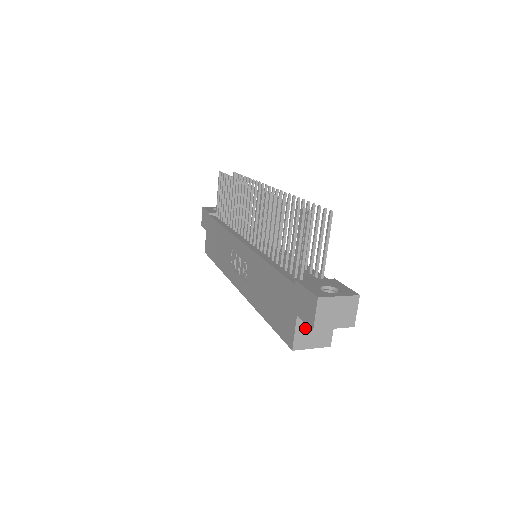
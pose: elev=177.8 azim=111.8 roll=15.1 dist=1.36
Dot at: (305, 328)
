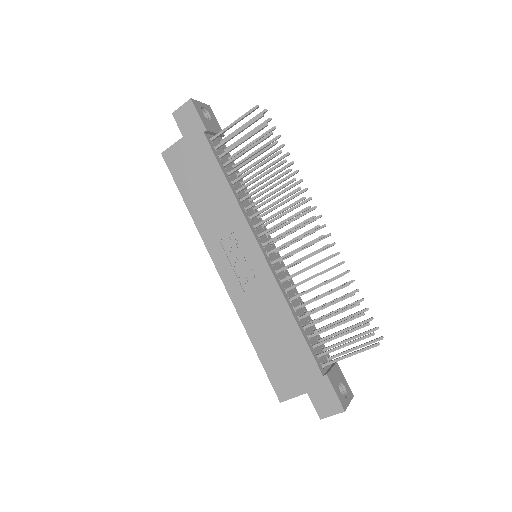
Dot at: occluded
